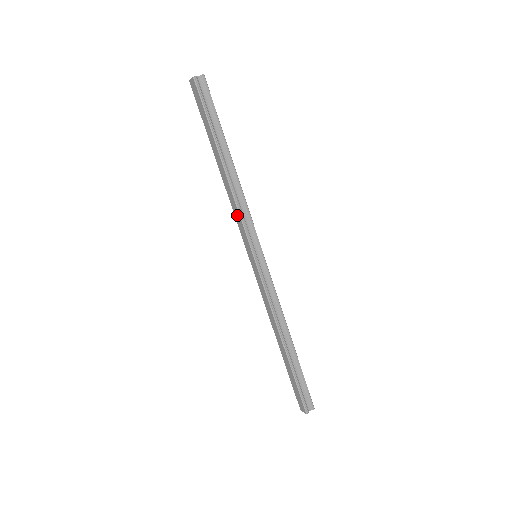
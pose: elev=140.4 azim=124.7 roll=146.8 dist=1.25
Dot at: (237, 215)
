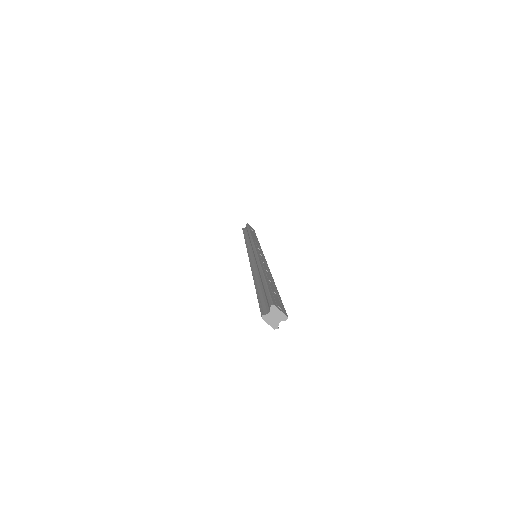
Dot at: occluded
